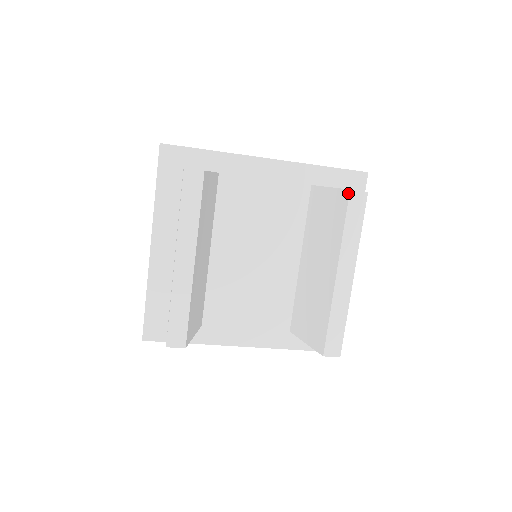
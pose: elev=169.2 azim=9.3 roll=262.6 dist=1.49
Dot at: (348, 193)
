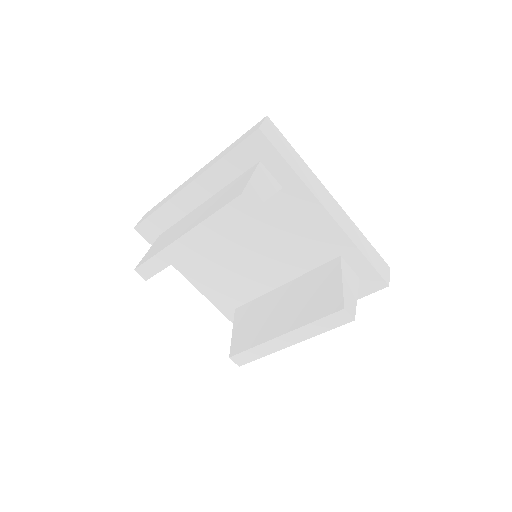
Dot at: (341, 308)
